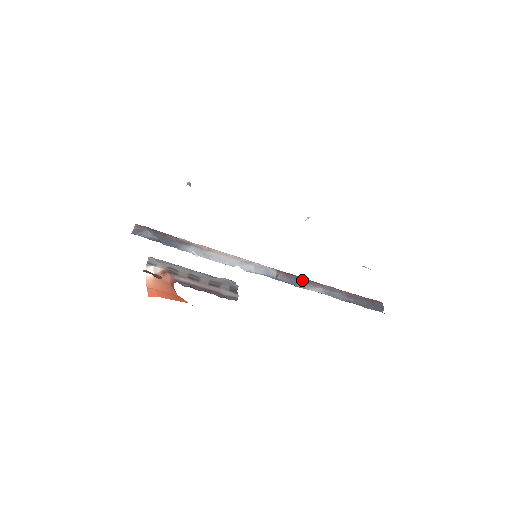
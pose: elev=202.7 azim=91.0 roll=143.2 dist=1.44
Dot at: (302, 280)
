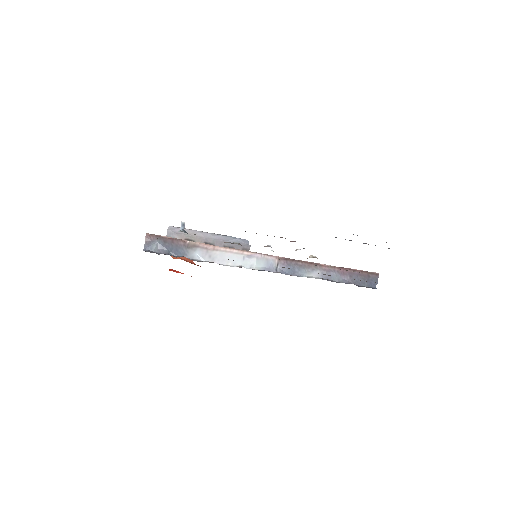
Dot at: (301, 265)
